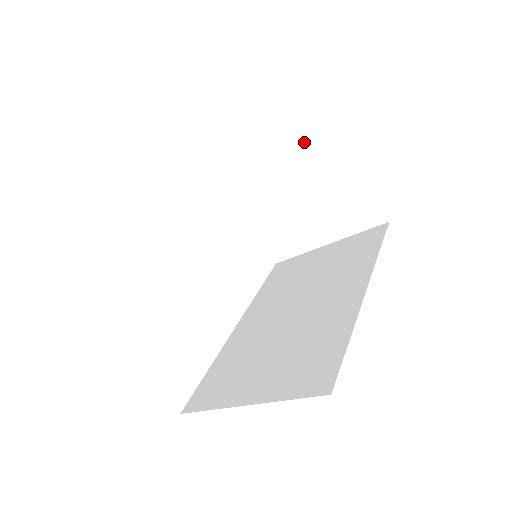
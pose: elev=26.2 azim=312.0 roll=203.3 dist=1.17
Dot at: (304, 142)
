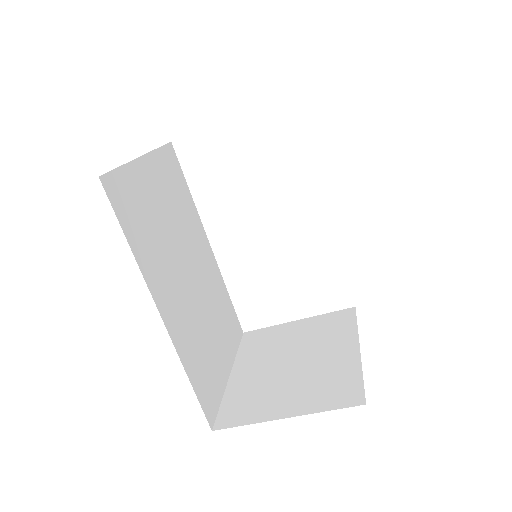
Dot at: occluded
